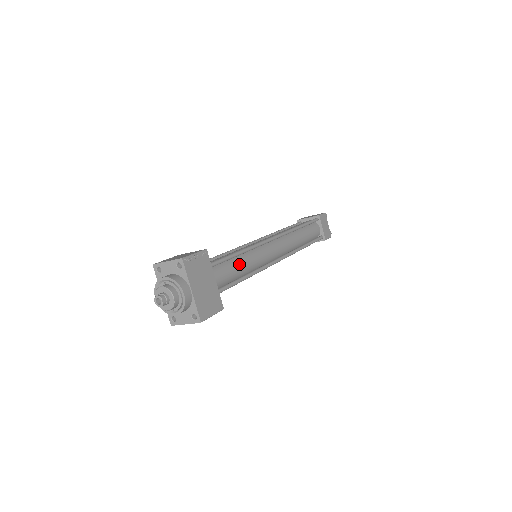
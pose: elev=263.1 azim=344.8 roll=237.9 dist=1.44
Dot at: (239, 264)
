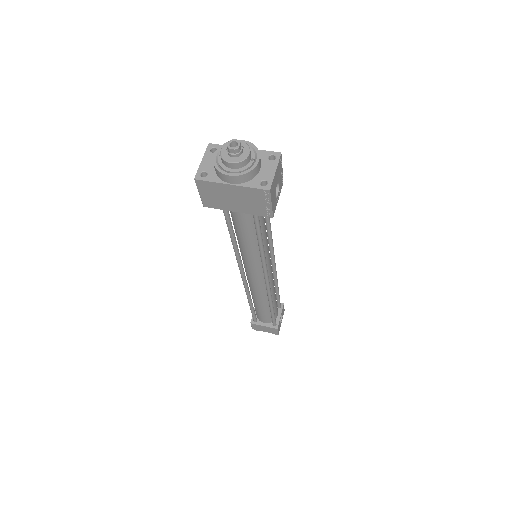
Dot at: occluded
